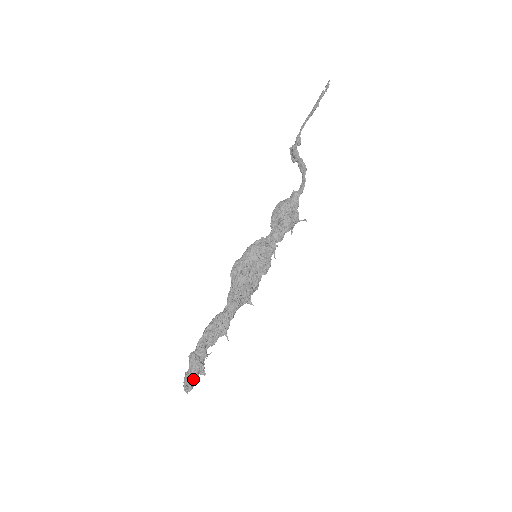
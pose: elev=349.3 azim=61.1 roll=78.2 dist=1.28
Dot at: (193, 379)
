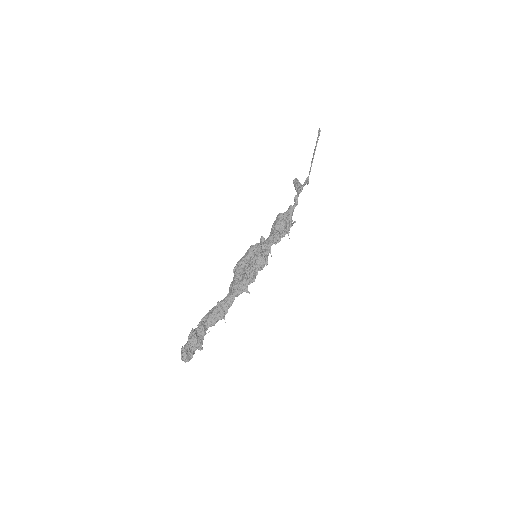
Dot at: (189, 349)
